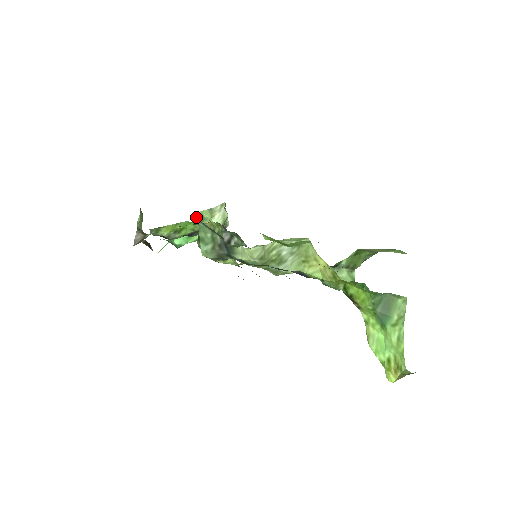
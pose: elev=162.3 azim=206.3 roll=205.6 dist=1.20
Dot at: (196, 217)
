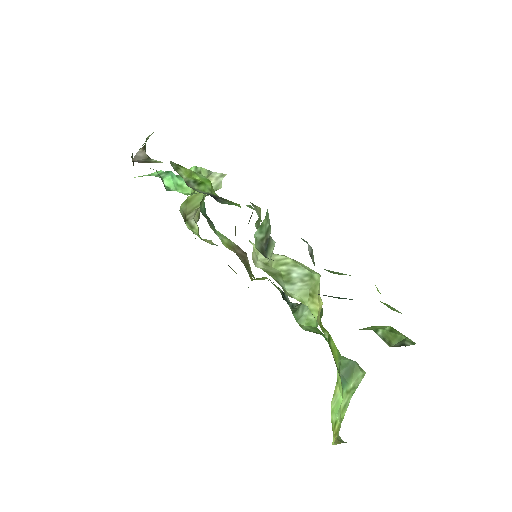
Dot at: (192, 169)
